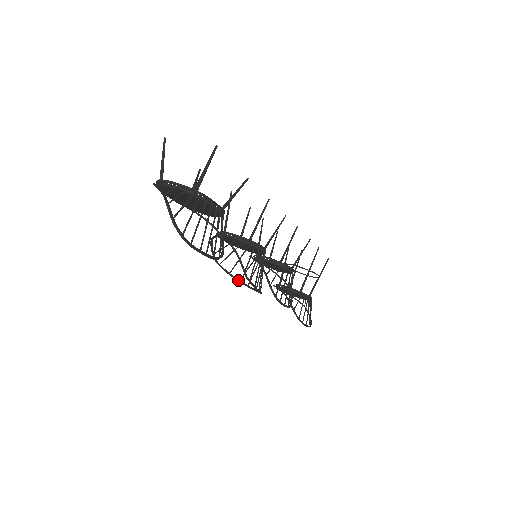
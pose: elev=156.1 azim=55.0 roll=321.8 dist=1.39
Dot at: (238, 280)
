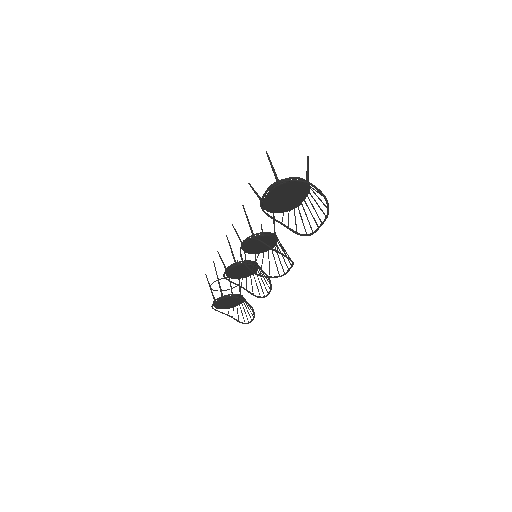
Dot at: occluded
